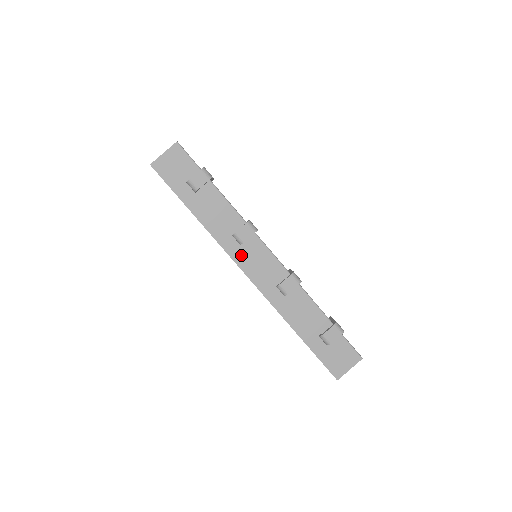
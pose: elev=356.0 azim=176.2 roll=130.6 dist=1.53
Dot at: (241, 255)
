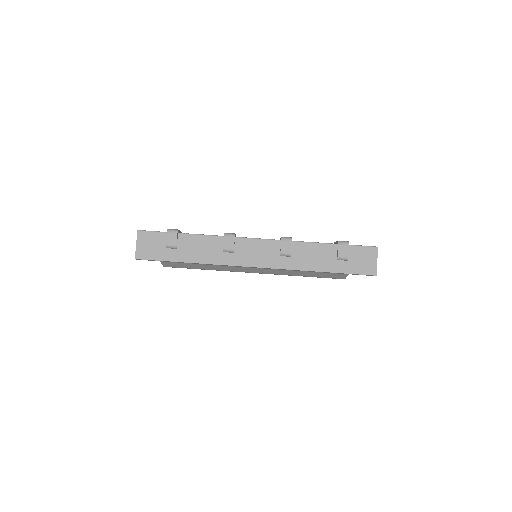
Dot at: (240, 258)
